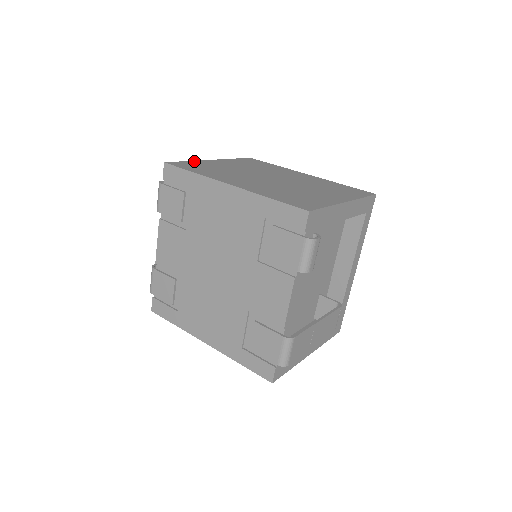
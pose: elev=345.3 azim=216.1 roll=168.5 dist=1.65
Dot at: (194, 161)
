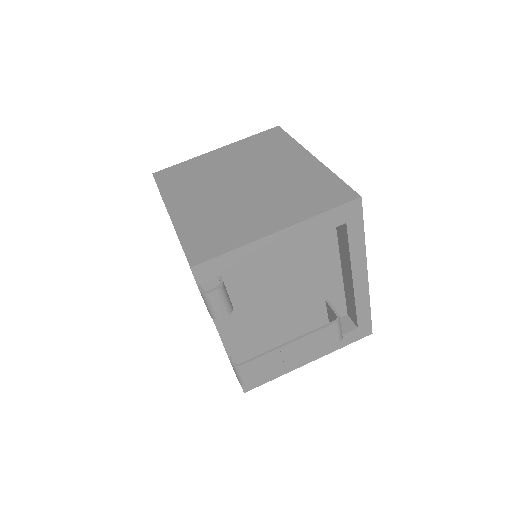
Dot at: (189, 160)
